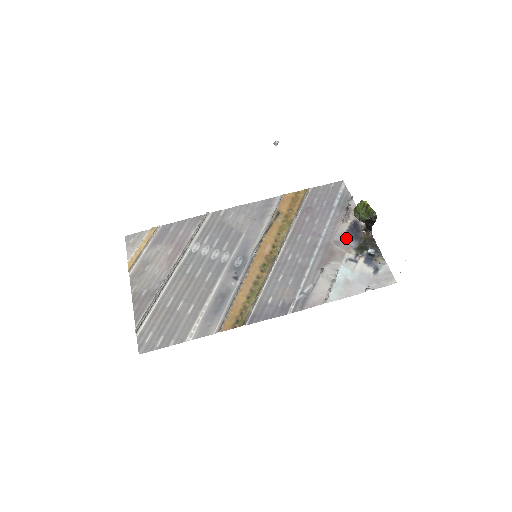
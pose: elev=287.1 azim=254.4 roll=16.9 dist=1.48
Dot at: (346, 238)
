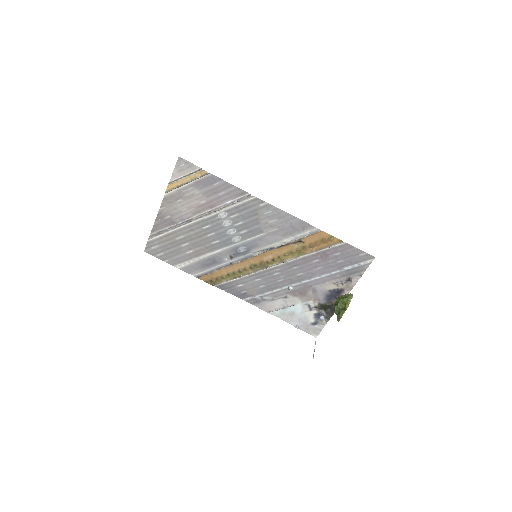
Dot at: (323, 294)
